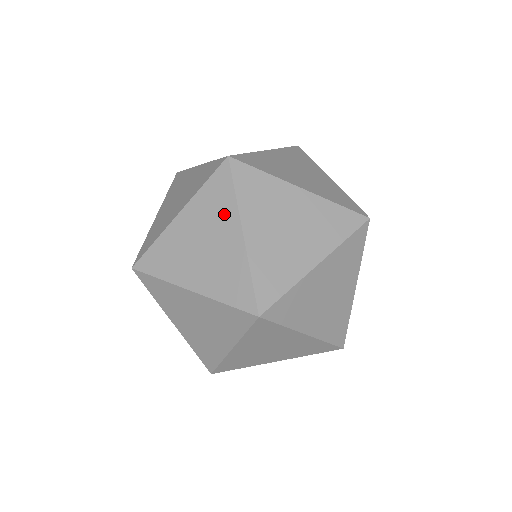
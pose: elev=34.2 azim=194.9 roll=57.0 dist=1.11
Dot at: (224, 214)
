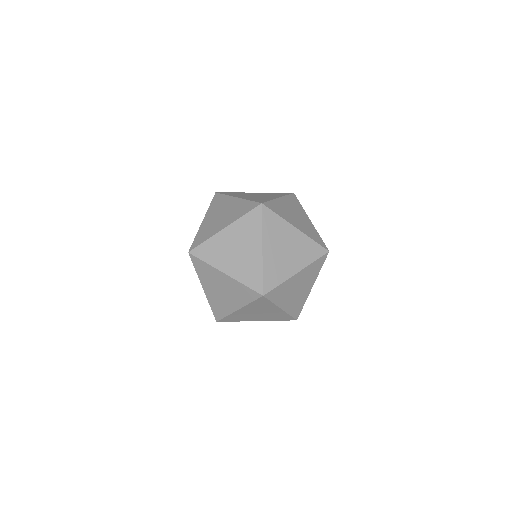
Dot at: (276, 195)
